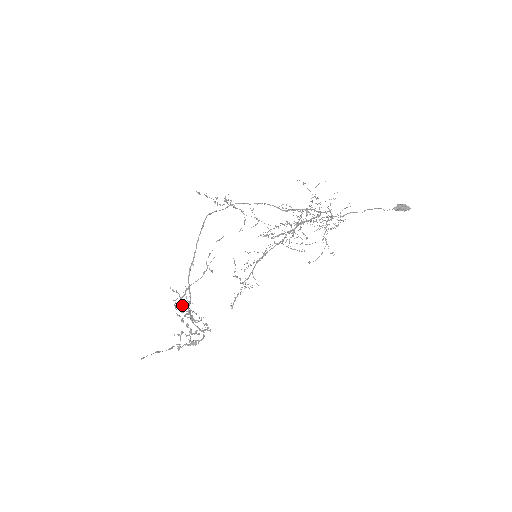
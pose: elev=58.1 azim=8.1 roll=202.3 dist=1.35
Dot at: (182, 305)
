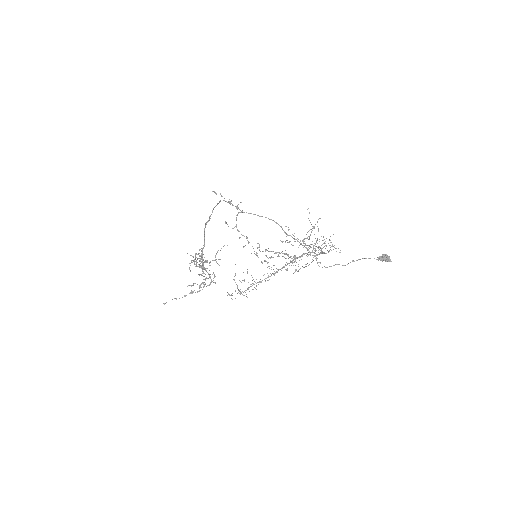
Dot at: (197, 254)
